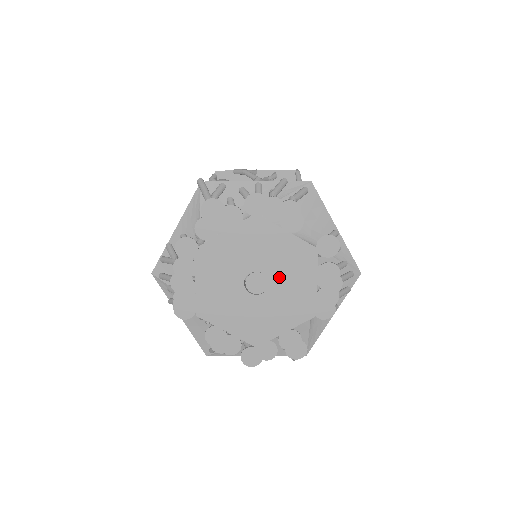
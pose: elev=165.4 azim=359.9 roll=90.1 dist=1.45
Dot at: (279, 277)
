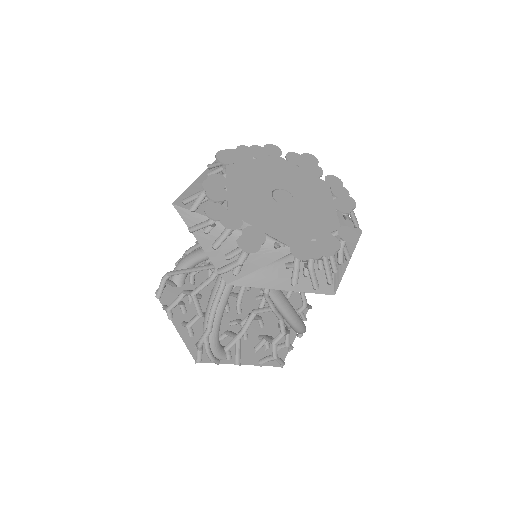
Dot at: (299, 210)
